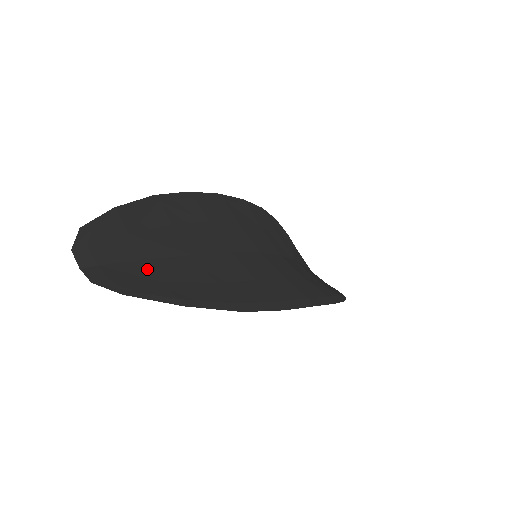
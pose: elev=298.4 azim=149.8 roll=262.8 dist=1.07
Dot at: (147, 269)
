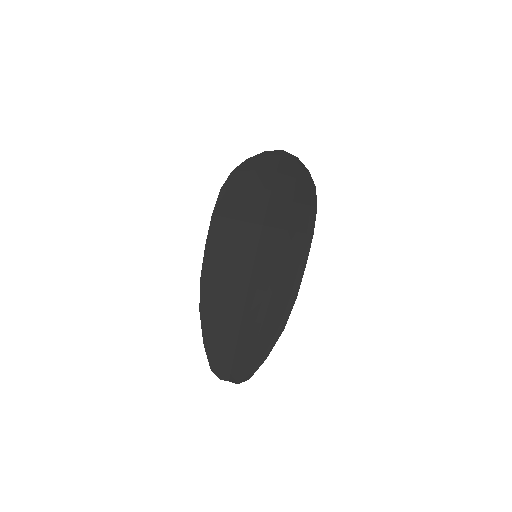
Dot at: (241, 354)
